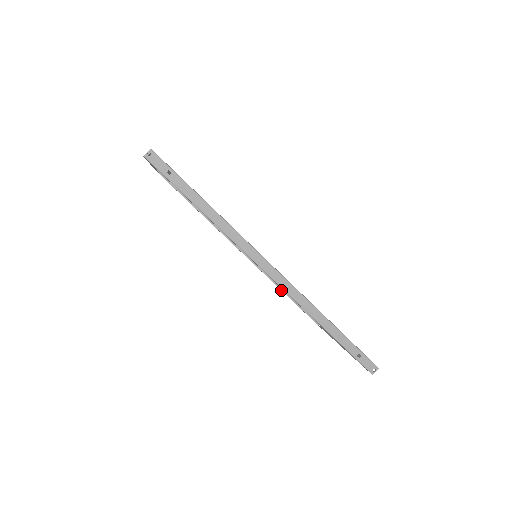
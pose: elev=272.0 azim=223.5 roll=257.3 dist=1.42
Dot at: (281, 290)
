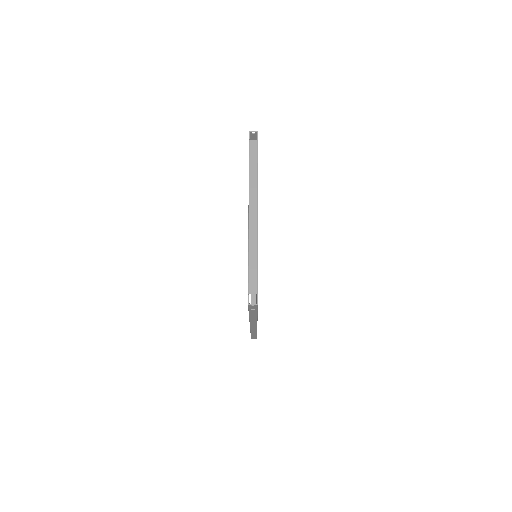
Dot at: occluded
